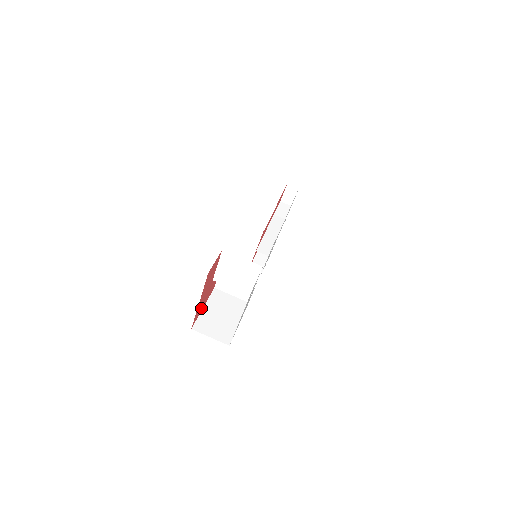
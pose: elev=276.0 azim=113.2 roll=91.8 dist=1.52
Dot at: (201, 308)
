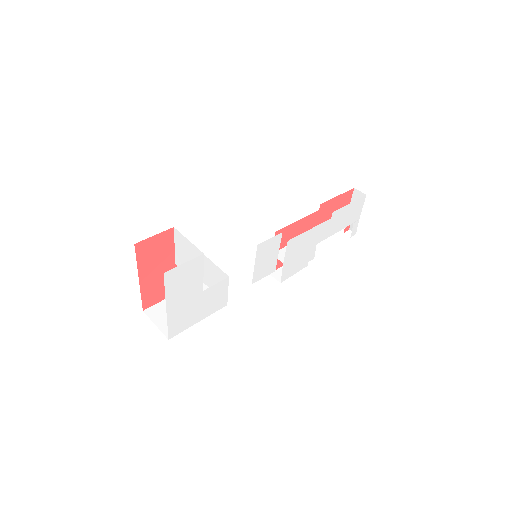
Dot at: (164, 293)
